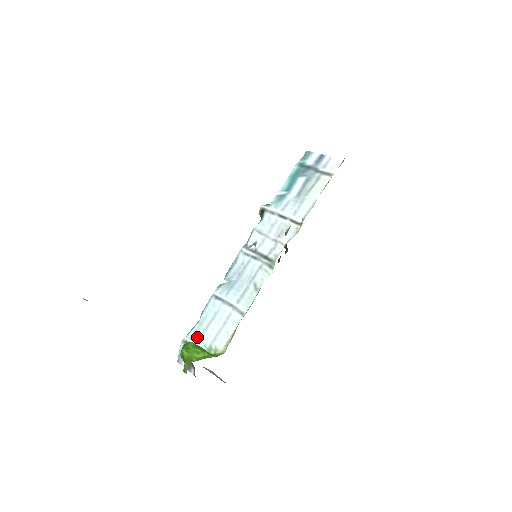
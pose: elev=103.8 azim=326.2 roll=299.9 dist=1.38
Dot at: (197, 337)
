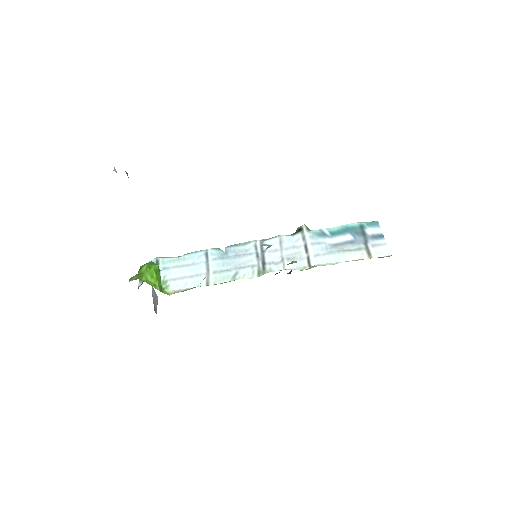
Dot at: (167, 266)
